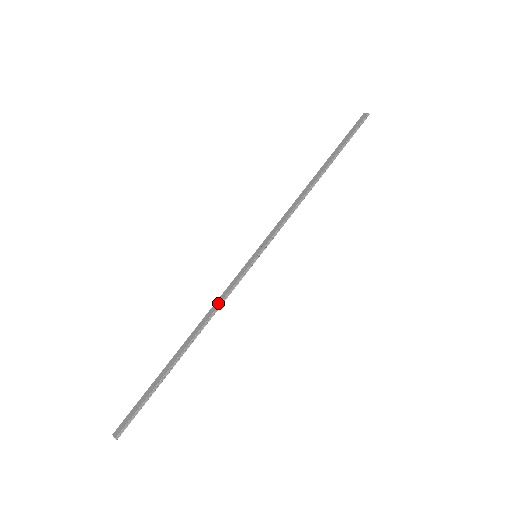
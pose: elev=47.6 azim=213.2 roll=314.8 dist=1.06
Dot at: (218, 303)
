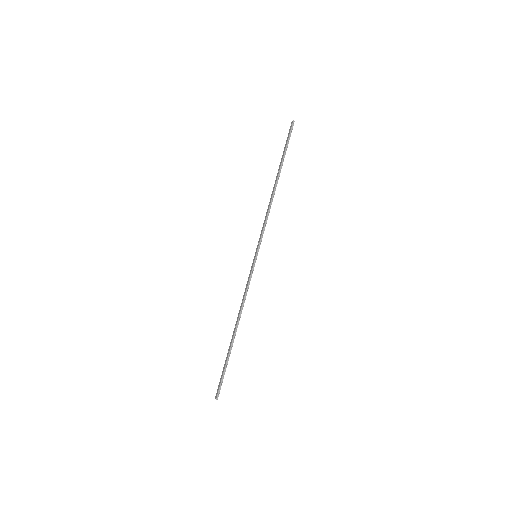
Dot at: (244, 296)
